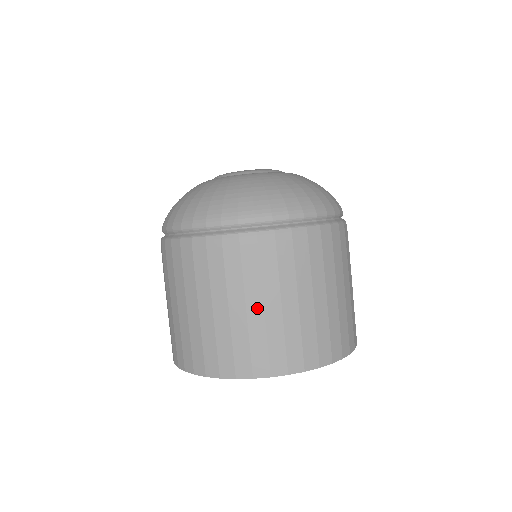
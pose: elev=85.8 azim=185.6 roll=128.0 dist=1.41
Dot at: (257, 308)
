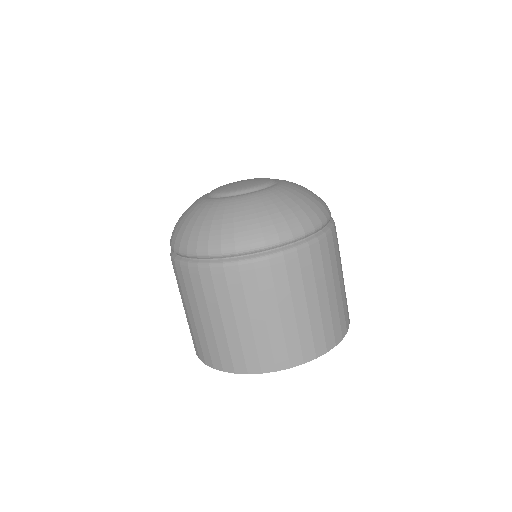
Dot at: (324, 298)
